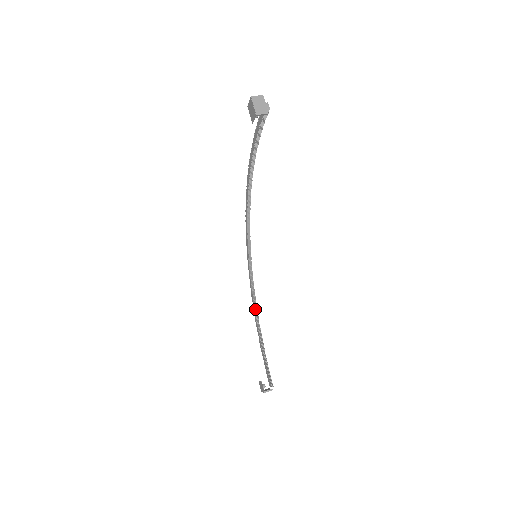
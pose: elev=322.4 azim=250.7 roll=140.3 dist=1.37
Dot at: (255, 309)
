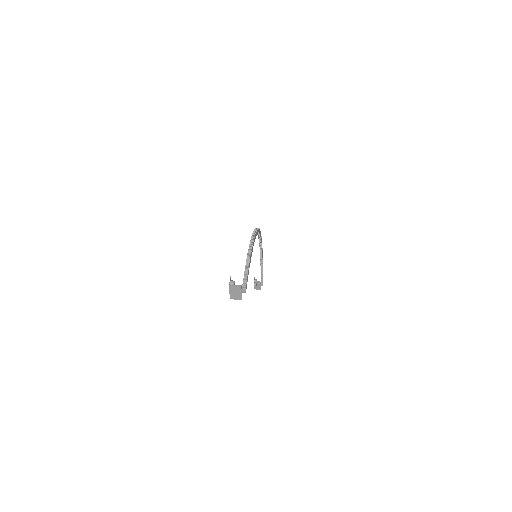
Dot at: (260, 250)
